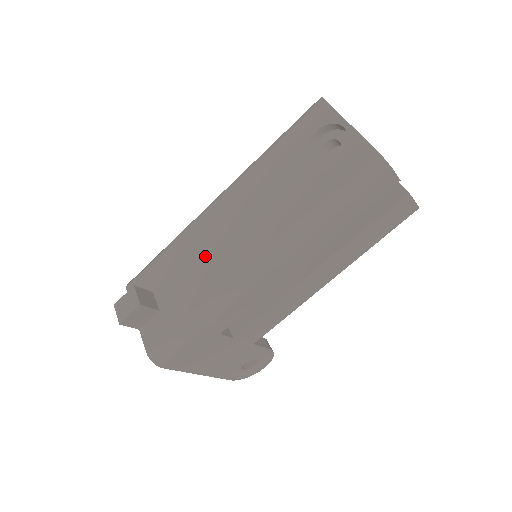
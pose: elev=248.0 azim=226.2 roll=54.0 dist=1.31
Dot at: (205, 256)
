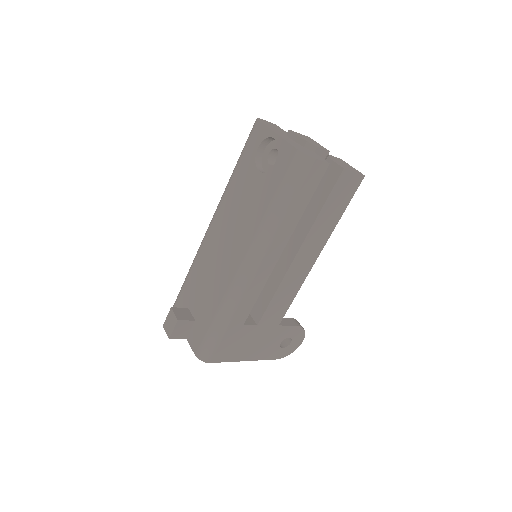
Dot at: (213, 269)
